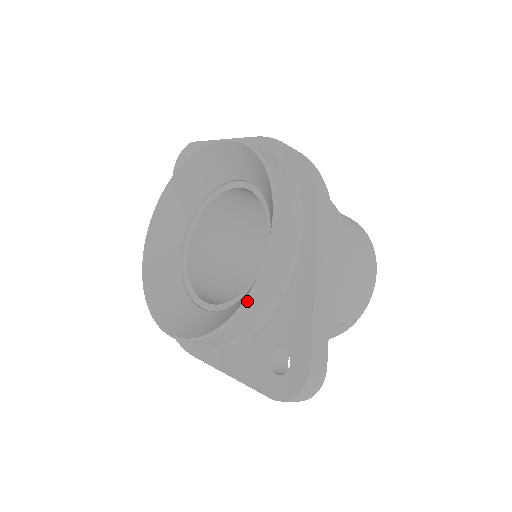
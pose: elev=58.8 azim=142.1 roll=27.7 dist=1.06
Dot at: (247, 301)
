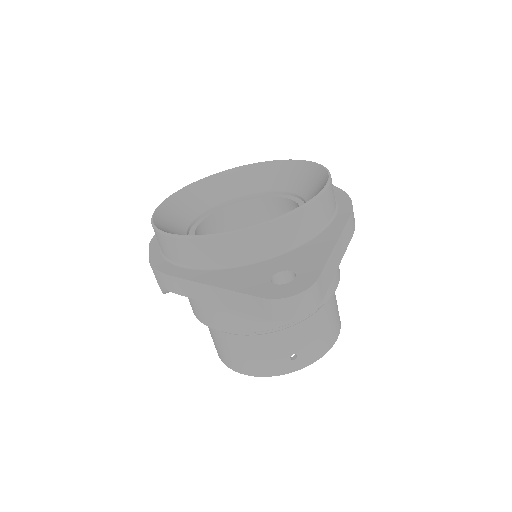
Dot at: (282, 217)
